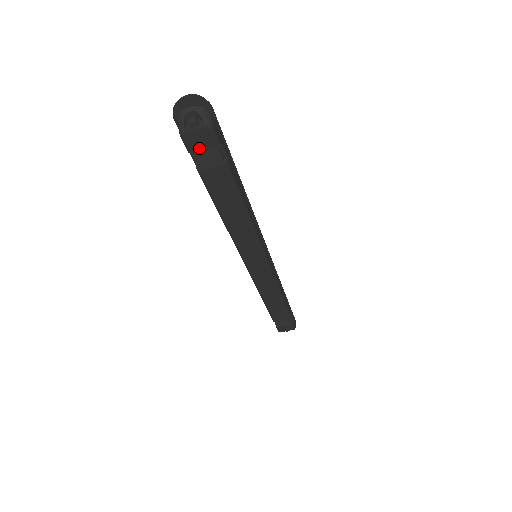
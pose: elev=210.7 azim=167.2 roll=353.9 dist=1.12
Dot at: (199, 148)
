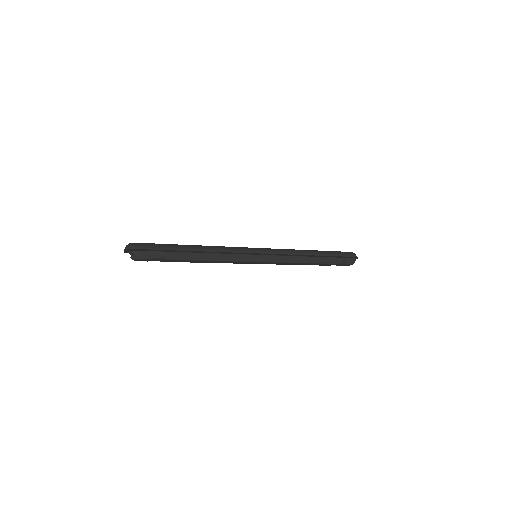
Dot at: (147, 261)
